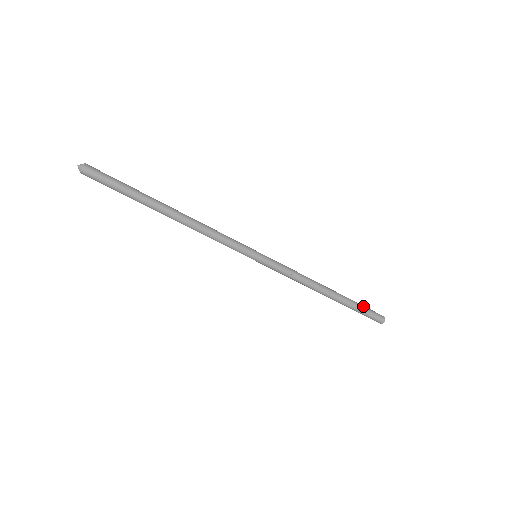
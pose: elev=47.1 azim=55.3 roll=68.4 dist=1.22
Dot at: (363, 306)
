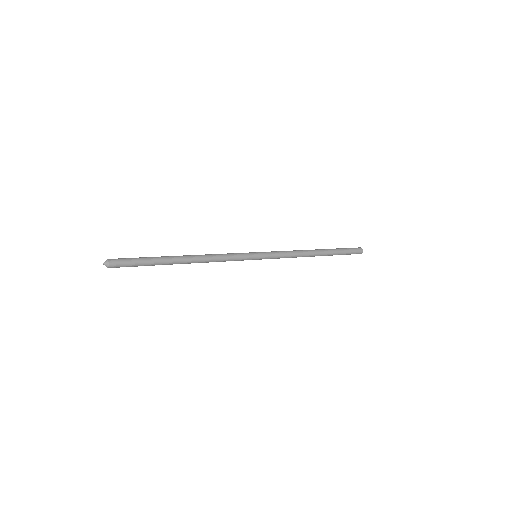
Dot at: (345, 253)
